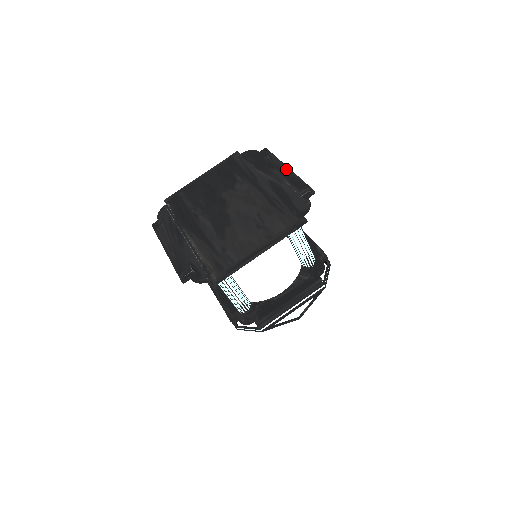
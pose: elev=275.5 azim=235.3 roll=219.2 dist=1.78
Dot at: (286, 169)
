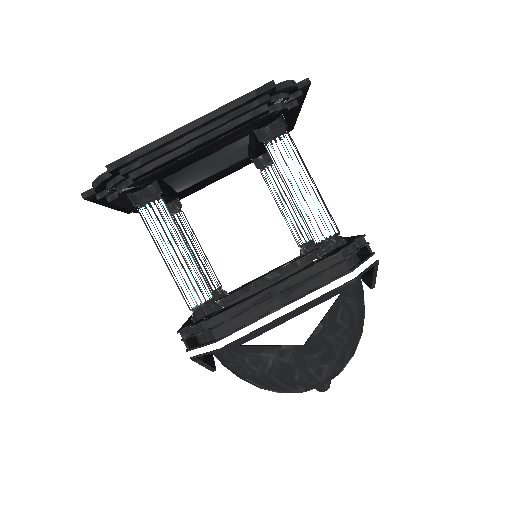
Dot at: occluded
